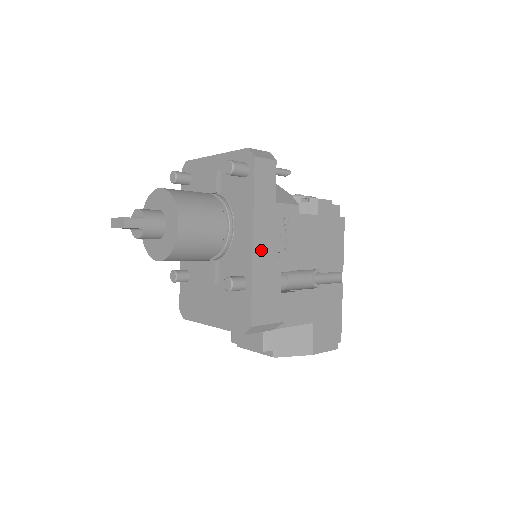
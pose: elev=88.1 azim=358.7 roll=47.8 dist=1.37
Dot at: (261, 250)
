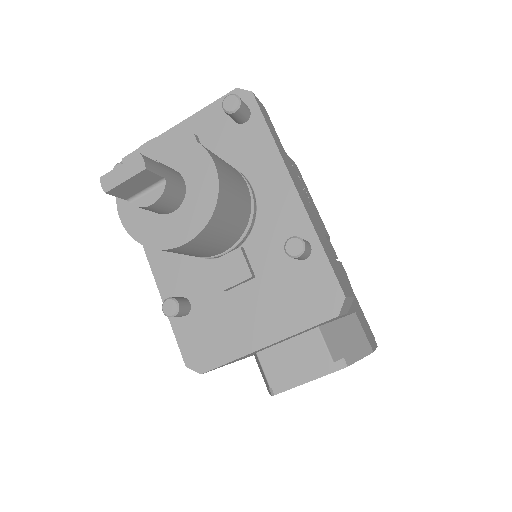
Dot at: (304, 201)
